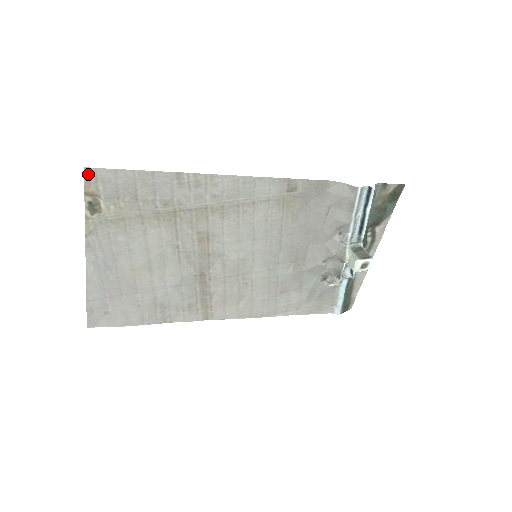
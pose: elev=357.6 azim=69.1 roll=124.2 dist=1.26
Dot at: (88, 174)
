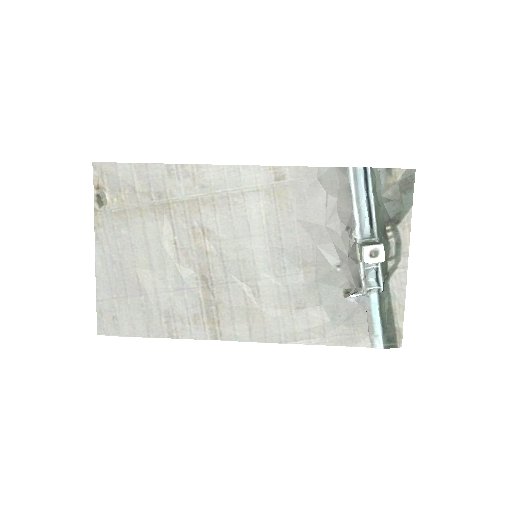
Dot at: (96, 168)
